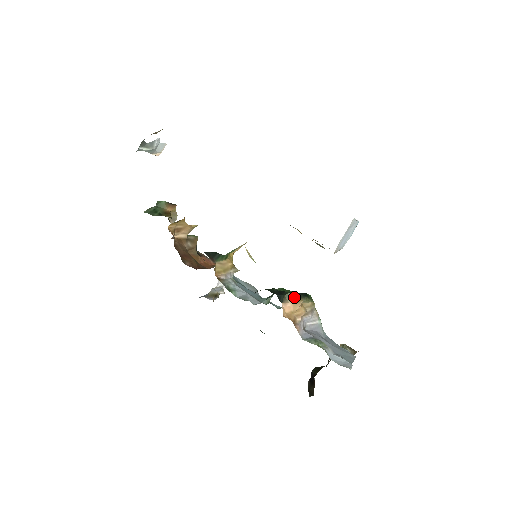
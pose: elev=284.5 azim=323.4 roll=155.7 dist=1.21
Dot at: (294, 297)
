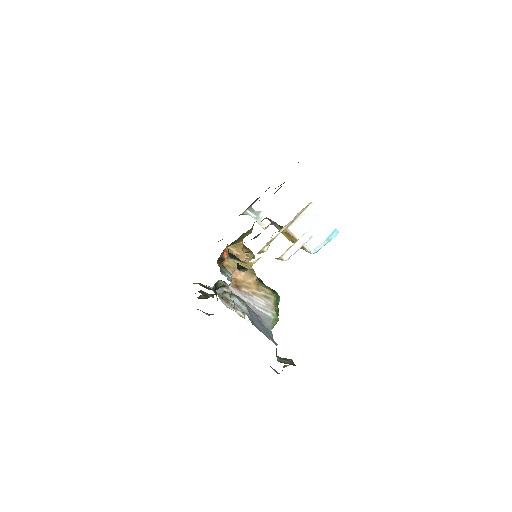
Dot at: (250, 269)
